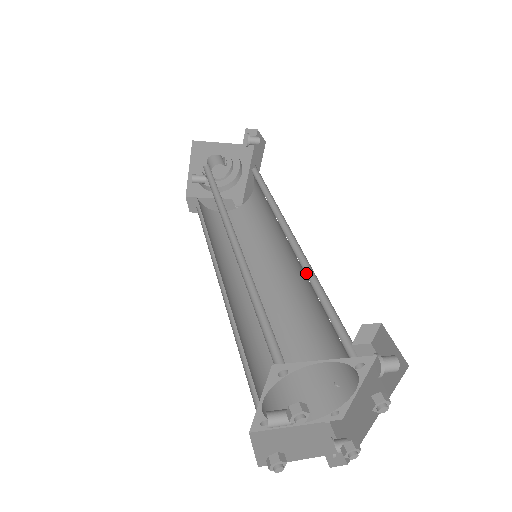
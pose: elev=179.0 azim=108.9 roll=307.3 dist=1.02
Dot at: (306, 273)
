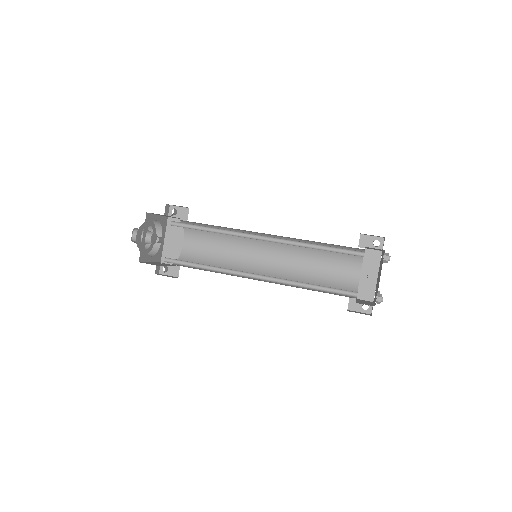
Dot at: (297, 246)
